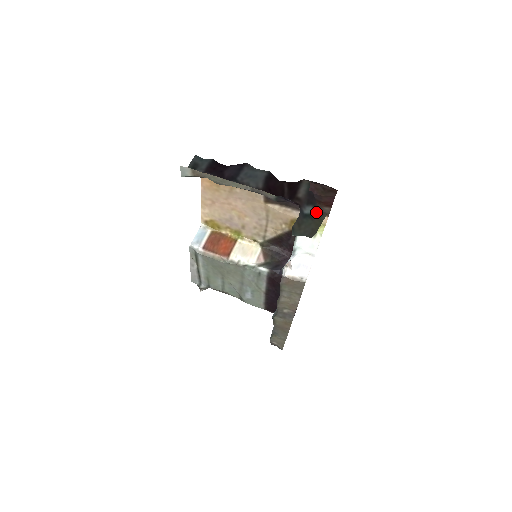
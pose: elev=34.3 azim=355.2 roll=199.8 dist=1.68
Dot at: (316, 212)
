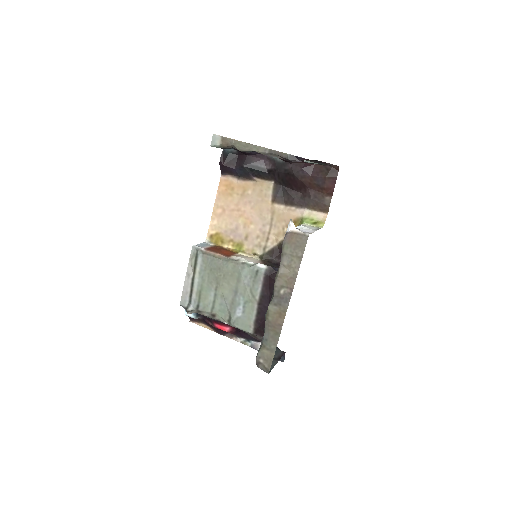
Dot at: (323, 164)
